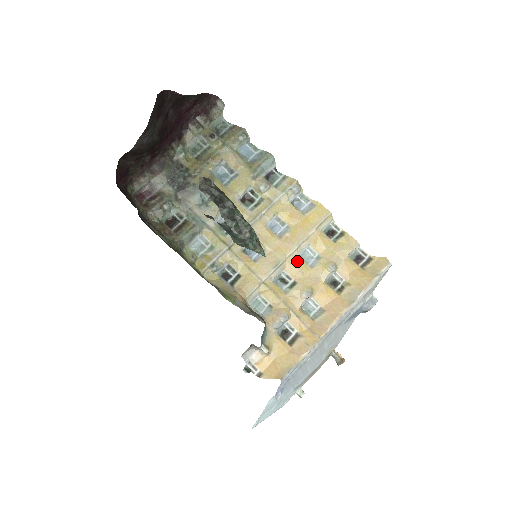
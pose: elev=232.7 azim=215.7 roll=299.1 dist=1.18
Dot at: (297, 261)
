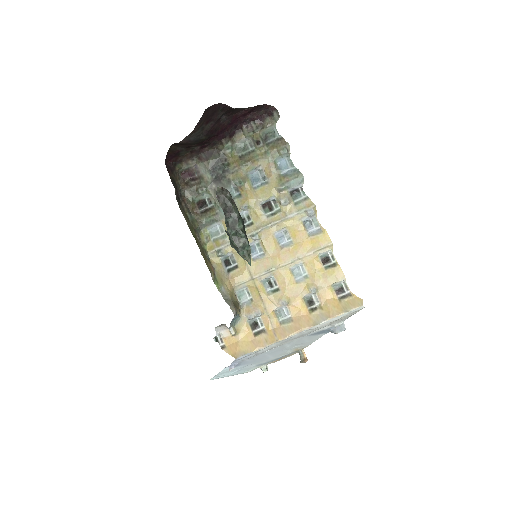
Dot at: (287, 273)
